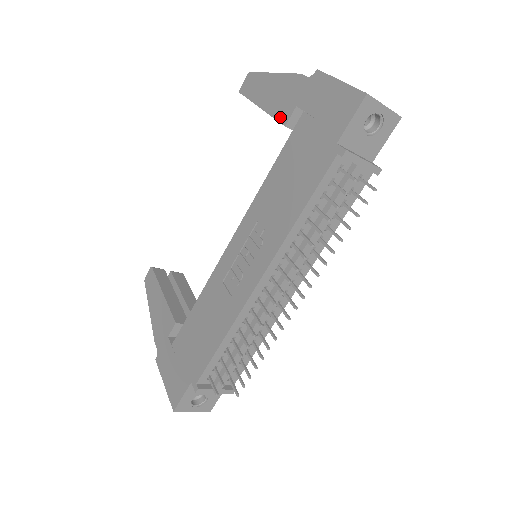
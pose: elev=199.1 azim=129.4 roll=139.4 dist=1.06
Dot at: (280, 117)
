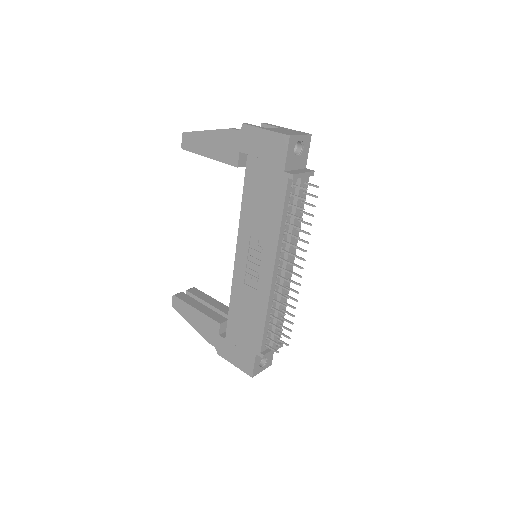
Dot at: (230, 162)
